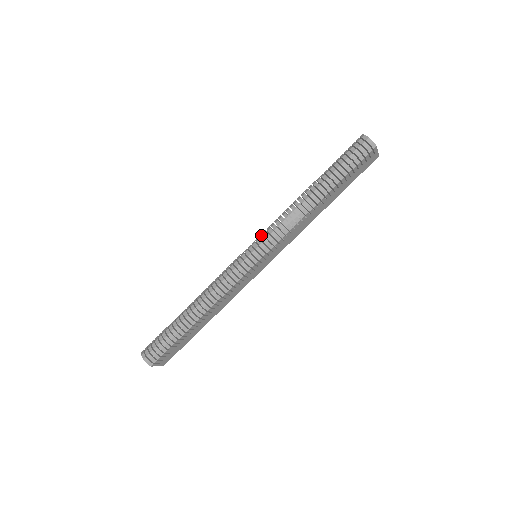
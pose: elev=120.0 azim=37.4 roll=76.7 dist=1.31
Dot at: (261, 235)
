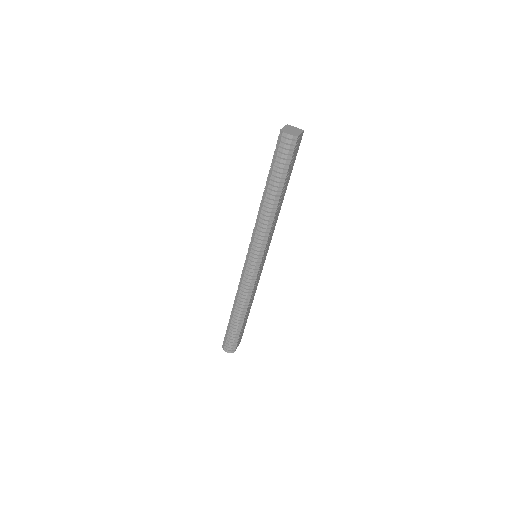
Dot at: (250, 245)
